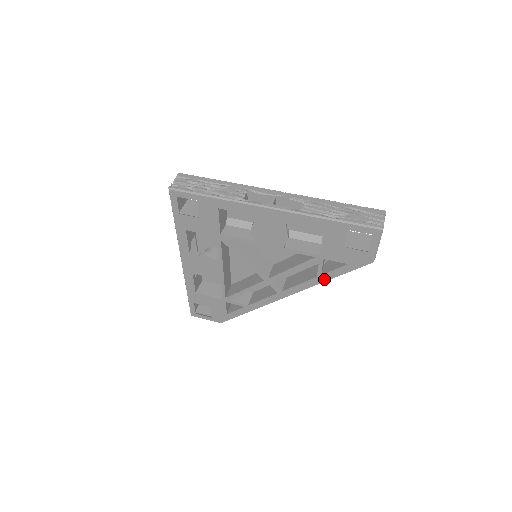
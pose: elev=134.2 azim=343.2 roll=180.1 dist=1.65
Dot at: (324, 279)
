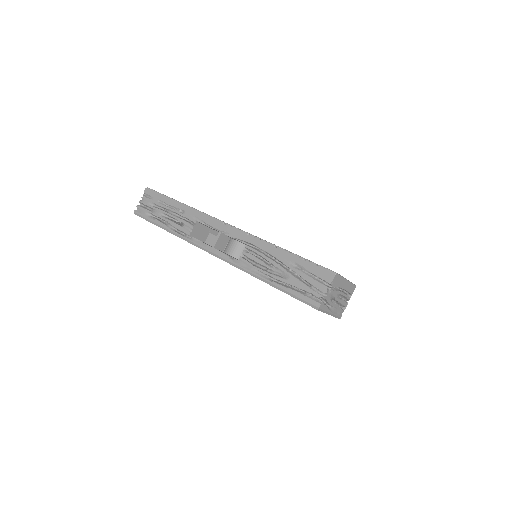
Dot at: occluded
